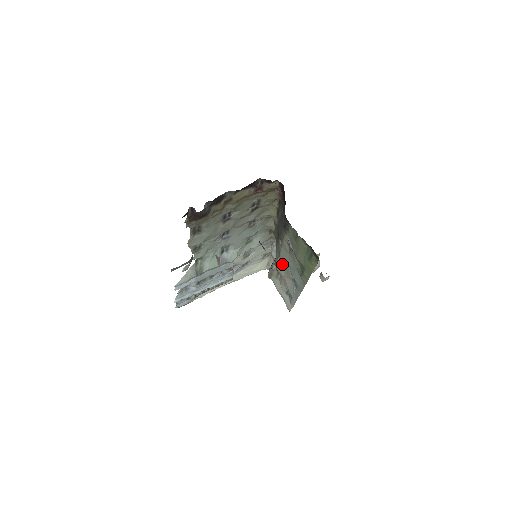
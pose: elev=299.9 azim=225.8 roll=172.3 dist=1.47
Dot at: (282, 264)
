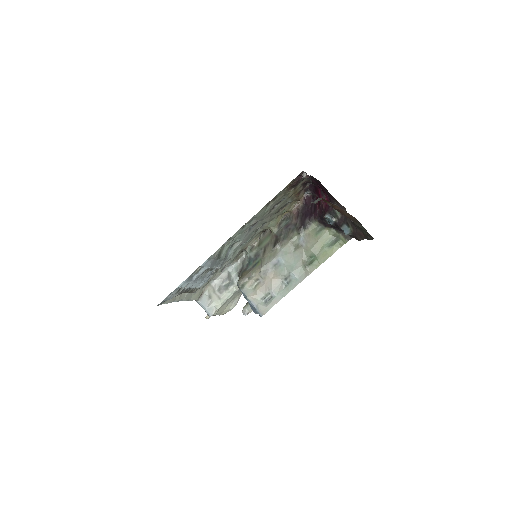
Dot at: (272, 267)
